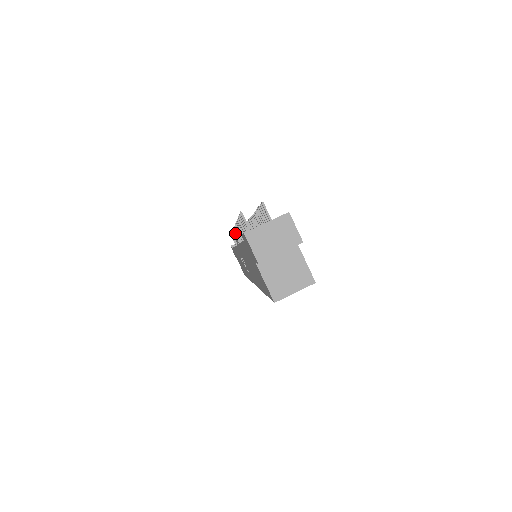
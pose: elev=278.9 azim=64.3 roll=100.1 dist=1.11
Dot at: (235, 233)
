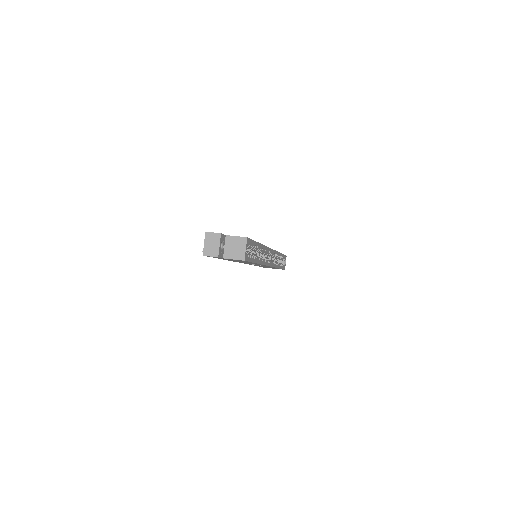
Dot at: occluded
